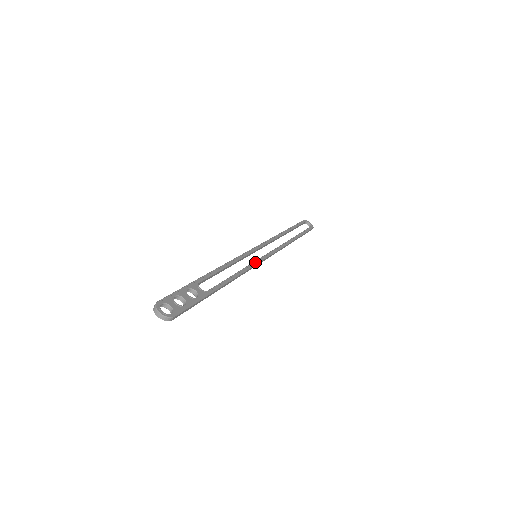
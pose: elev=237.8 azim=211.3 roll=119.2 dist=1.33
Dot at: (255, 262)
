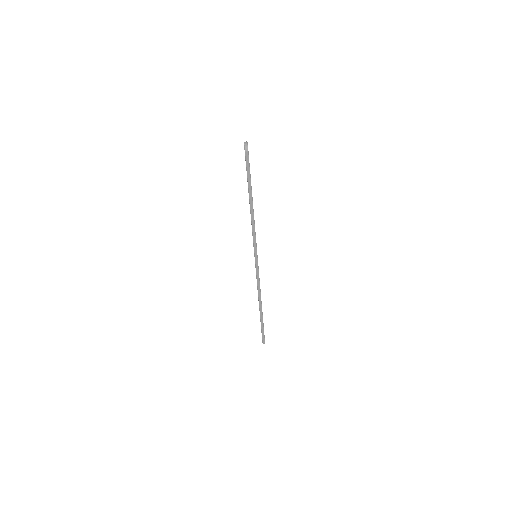
Dot at: occluded
